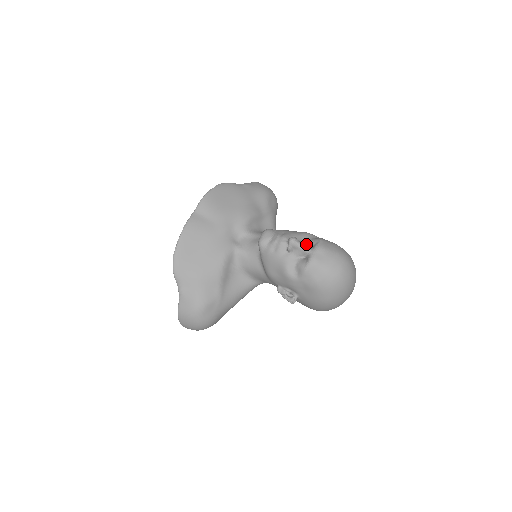
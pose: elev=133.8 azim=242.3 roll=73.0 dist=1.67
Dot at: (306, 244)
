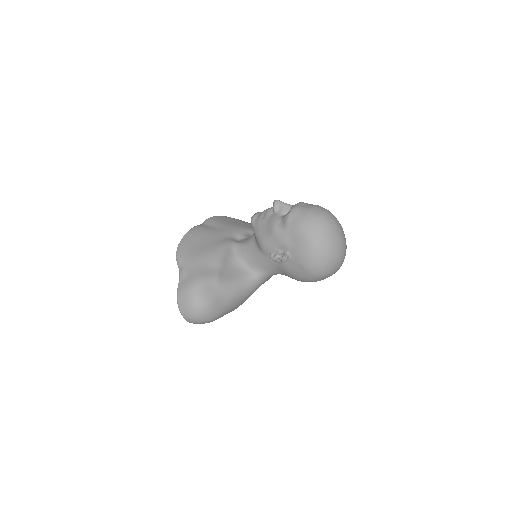
Dot at: occluded
